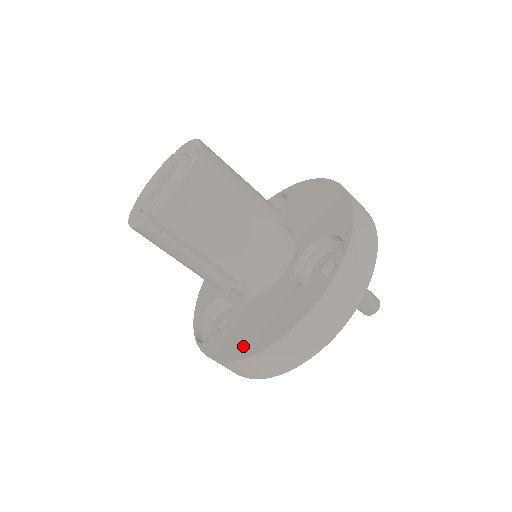
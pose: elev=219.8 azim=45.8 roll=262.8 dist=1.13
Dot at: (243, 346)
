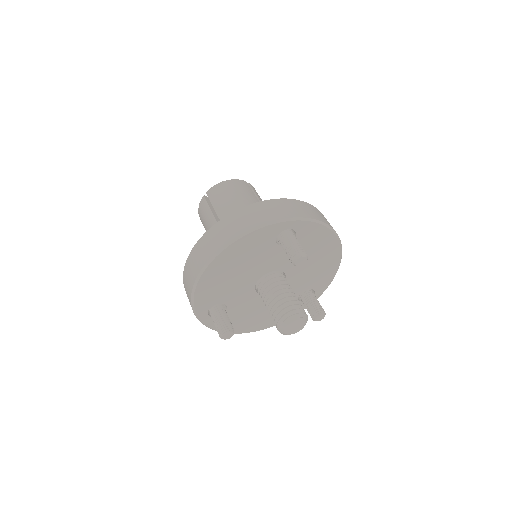
Dot at: occluded
